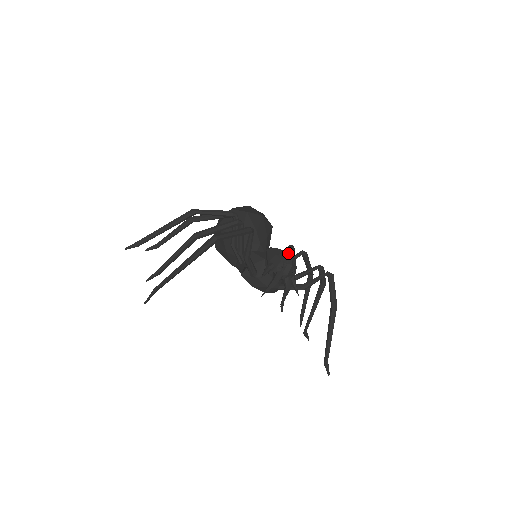
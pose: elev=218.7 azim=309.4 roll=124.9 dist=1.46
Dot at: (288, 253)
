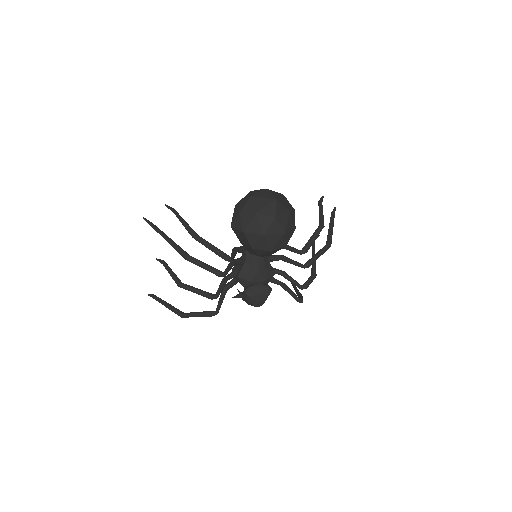
Dot at: (256, 304)
